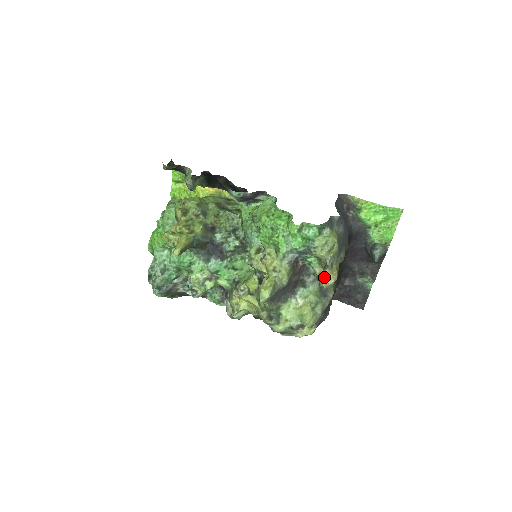
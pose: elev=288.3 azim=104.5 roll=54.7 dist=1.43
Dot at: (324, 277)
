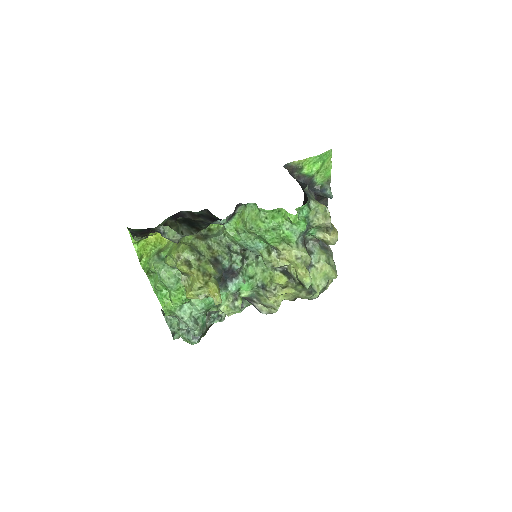
Dot at: (331, 238)
